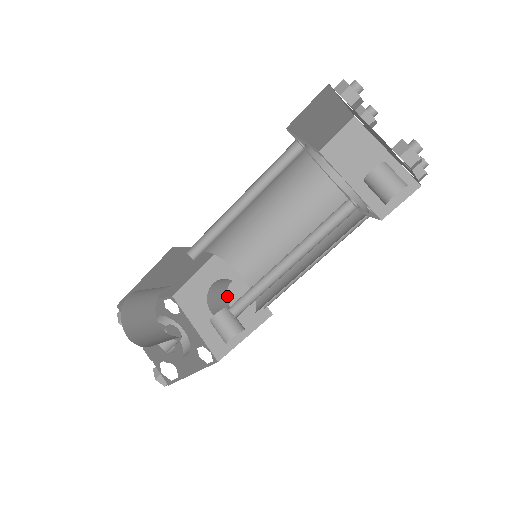
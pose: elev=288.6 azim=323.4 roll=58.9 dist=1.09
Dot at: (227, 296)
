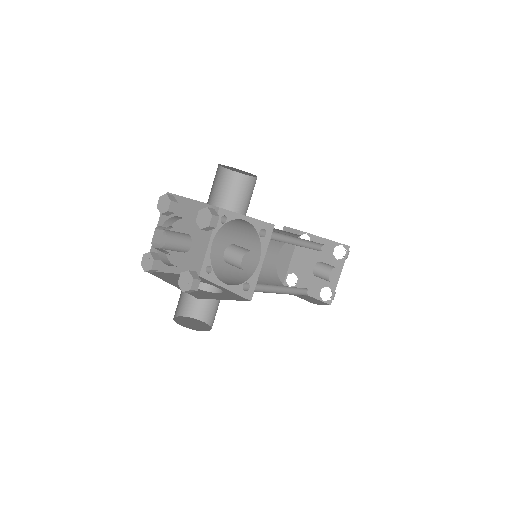
Dot at: (174, 319)
